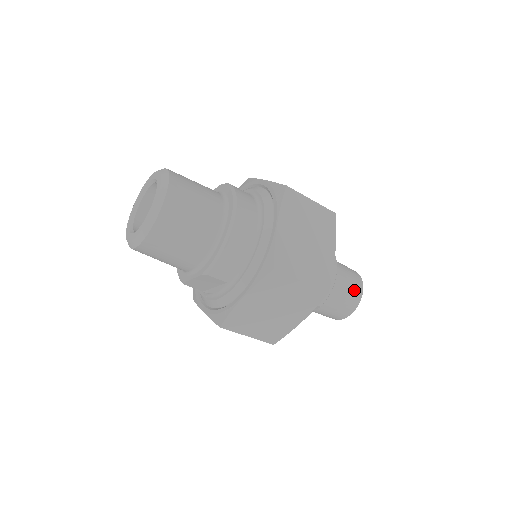
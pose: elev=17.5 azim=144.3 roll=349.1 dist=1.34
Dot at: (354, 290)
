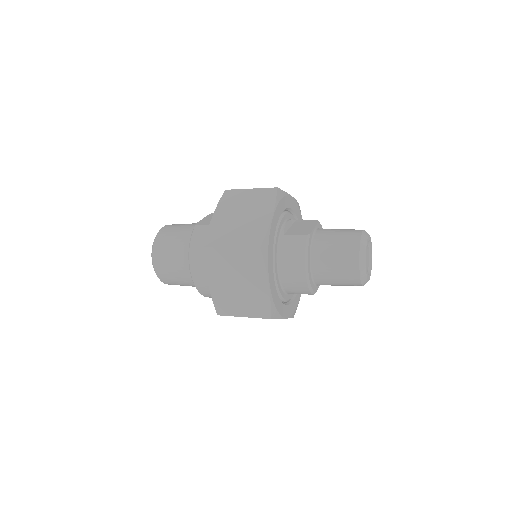
Dot at: (346, 274)
